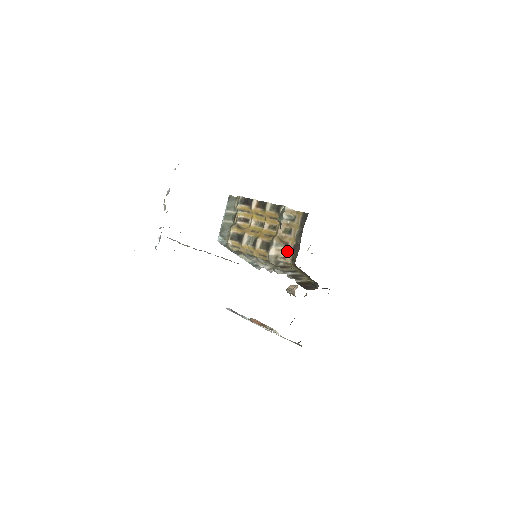
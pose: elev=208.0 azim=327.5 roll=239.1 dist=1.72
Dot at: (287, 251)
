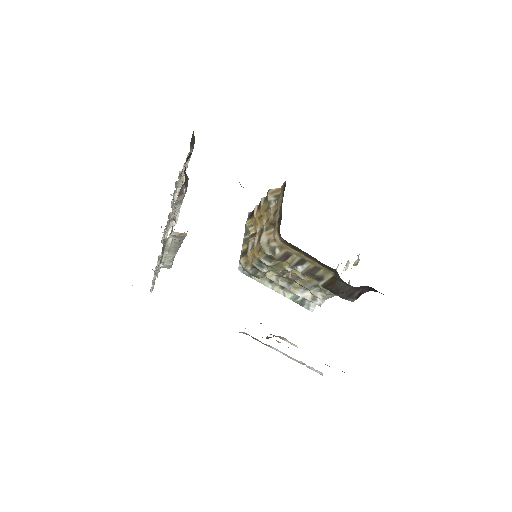
Dot at: (275, 229)
